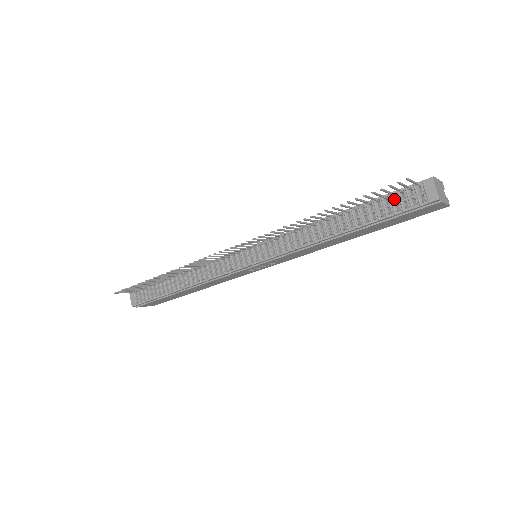
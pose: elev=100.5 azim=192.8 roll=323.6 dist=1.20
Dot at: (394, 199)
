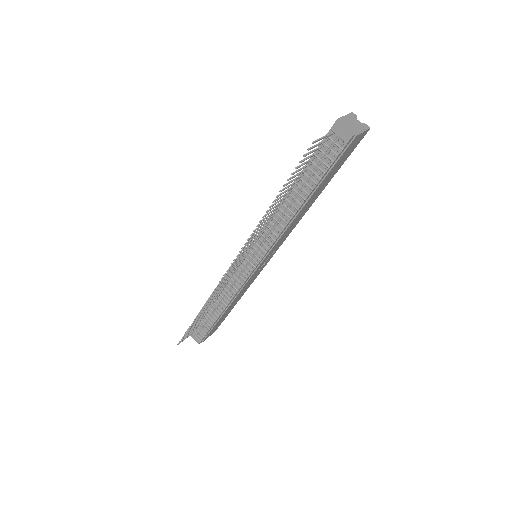
Dot at: (320, 156)
